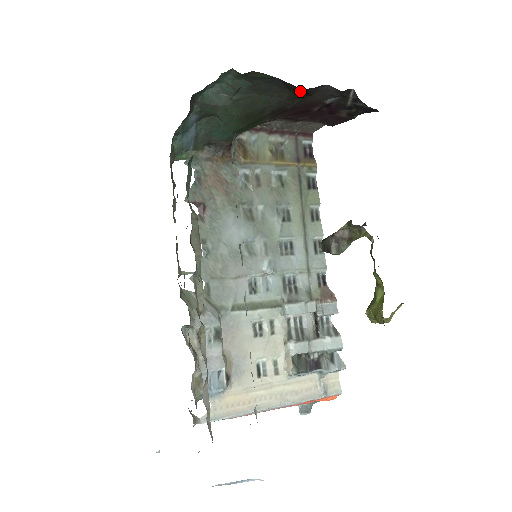
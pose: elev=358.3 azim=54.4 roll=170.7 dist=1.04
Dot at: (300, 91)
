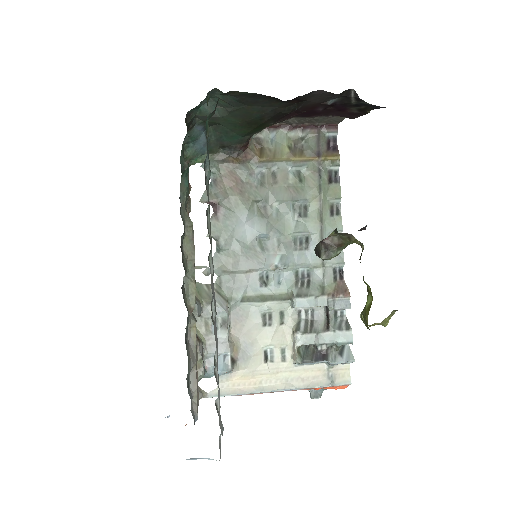
Dot at: occluded
